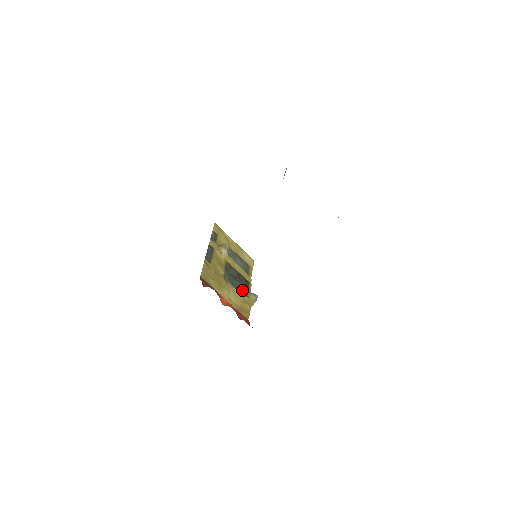
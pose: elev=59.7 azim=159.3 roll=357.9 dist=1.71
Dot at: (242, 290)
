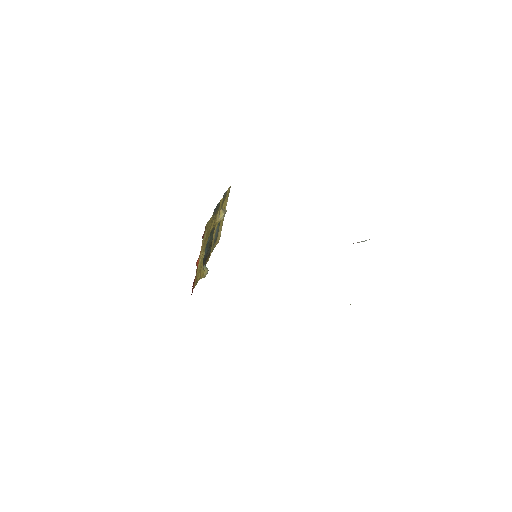
Dot at: (204, 259)
